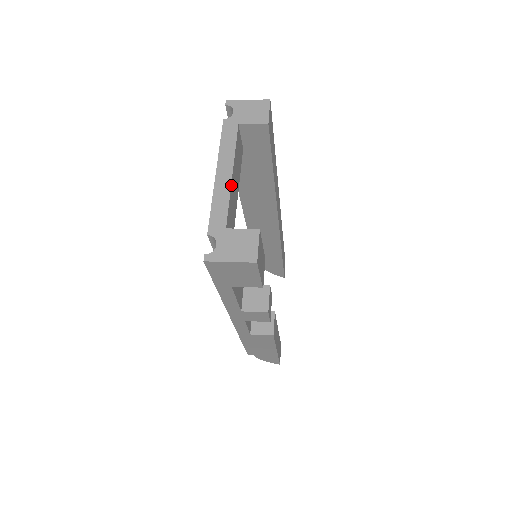
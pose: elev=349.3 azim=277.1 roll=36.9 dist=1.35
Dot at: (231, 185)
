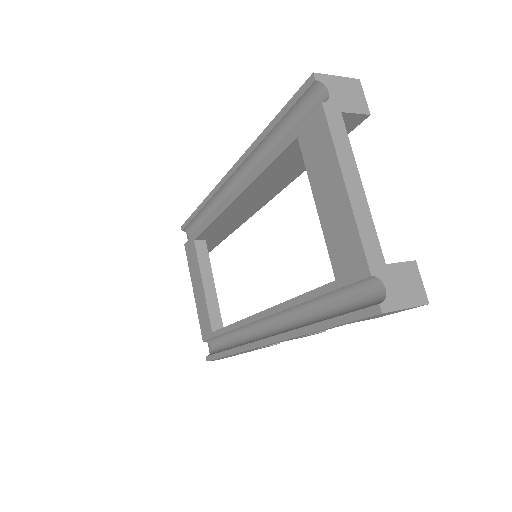
Dot at: (366, 202)
